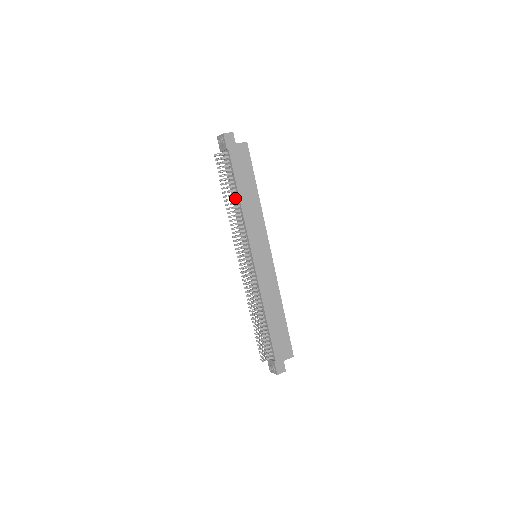
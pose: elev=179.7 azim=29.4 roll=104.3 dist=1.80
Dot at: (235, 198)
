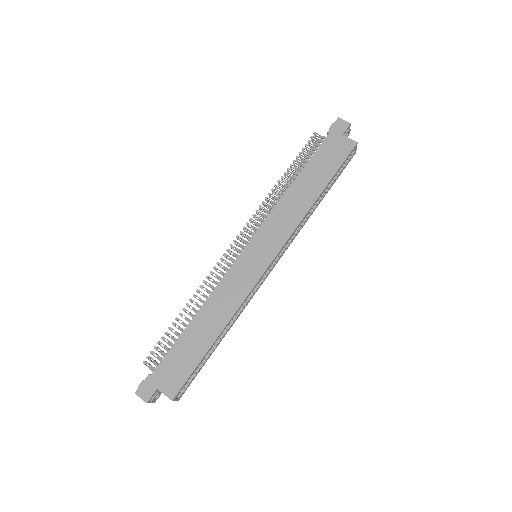
Dot at: (292, 182)
